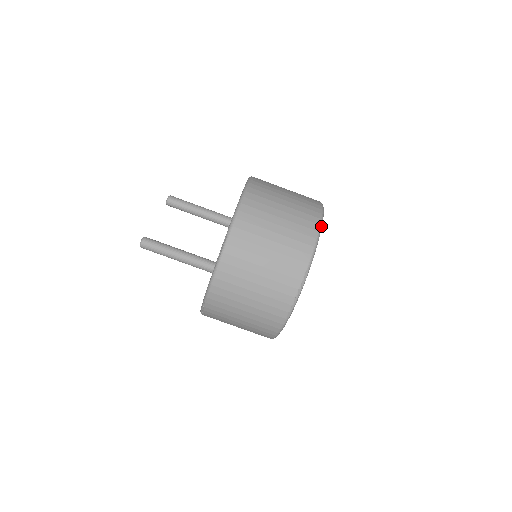
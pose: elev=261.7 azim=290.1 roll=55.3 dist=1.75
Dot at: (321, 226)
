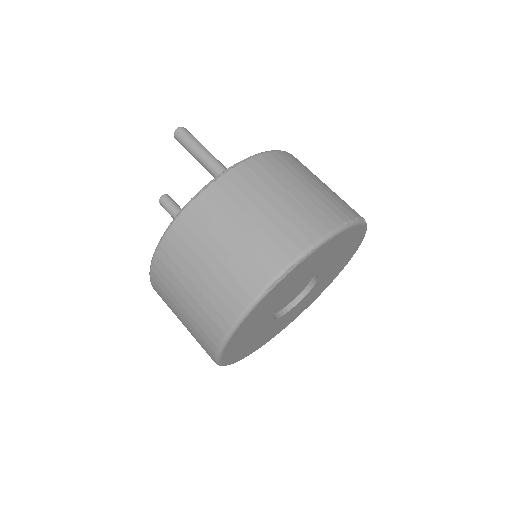
Dot at: occluded
